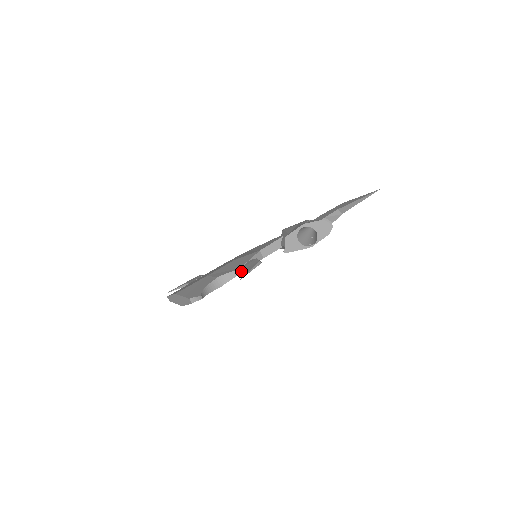
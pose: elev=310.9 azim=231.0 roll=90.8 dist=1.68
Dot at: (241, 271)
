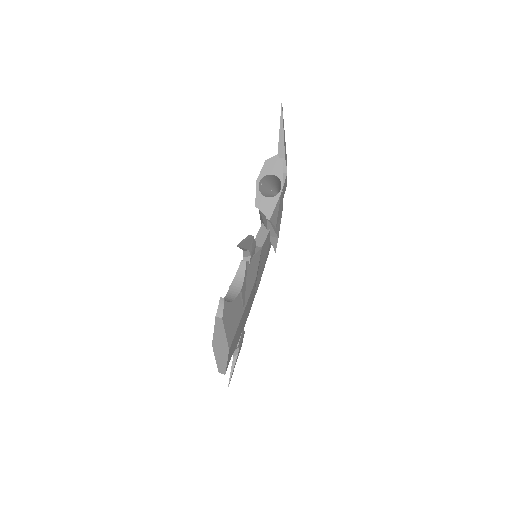
Dot at: (245, 262)
